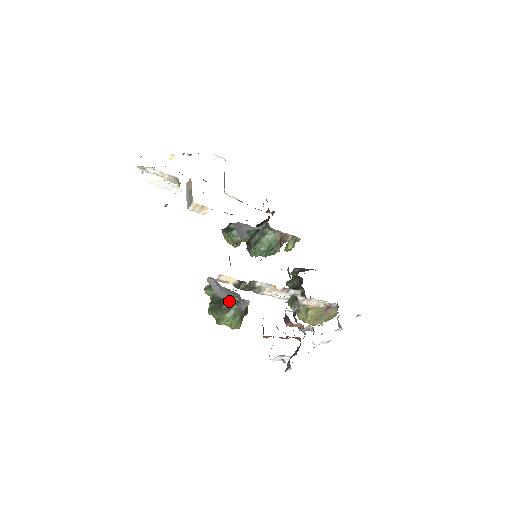
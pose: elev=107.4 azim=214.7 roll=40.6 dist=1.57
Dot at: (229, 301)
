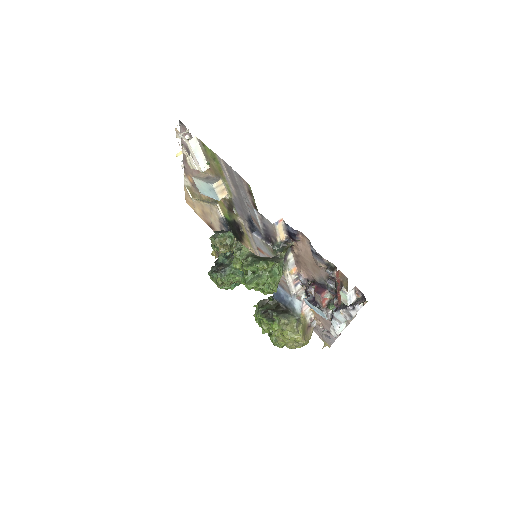
Dot at: (273, 257)
